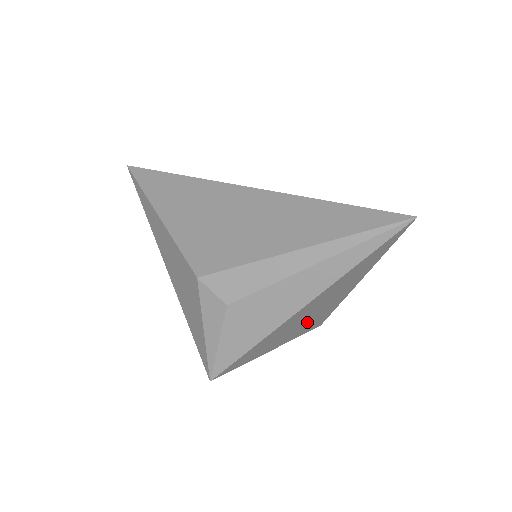
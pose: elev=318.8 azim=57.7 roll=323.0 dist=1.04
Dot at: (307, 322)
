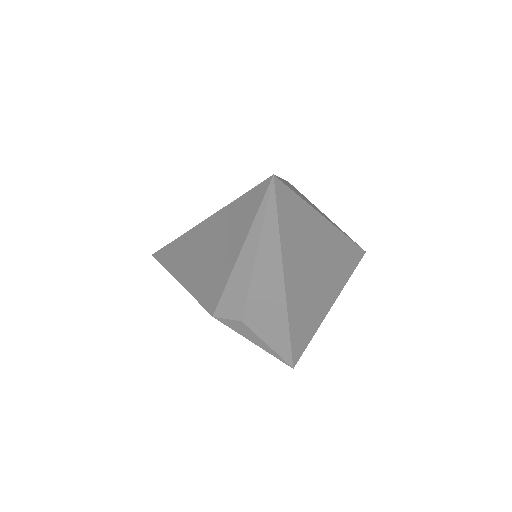
Dot at: (329, 273)
